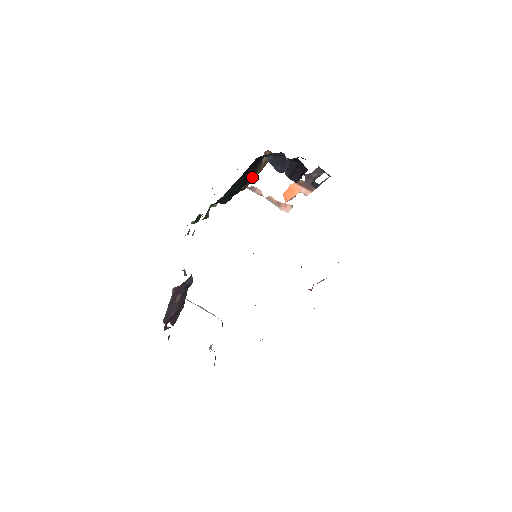
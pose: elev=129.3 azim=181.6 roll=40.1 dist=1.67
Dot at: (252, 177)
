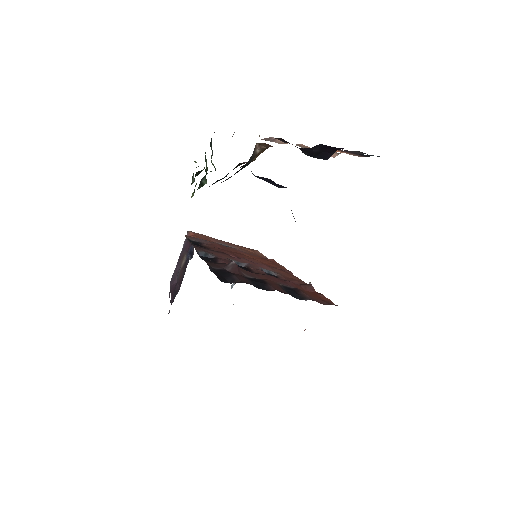
Dot at: occluded
